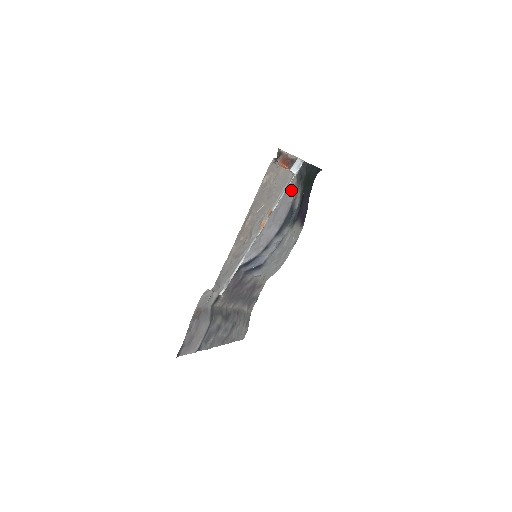
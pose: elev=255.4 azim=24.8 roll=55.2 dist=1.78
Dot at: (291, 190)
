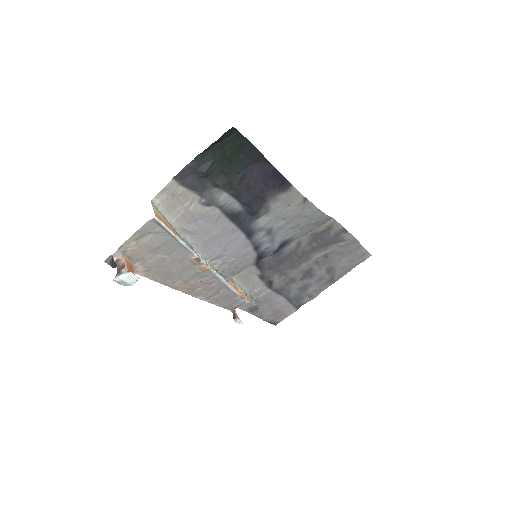
Dot at: (201, 215)
